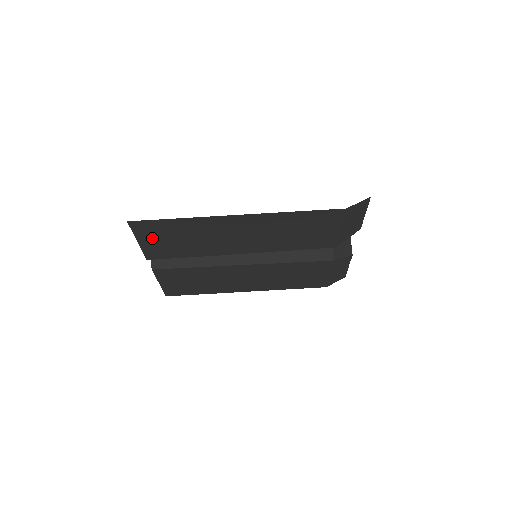
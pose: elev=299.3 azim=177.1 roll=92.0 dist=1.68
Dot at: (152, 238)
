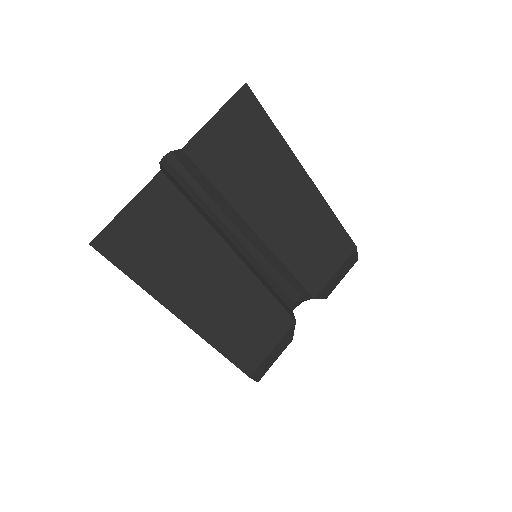
Dot at: (231, 126)
